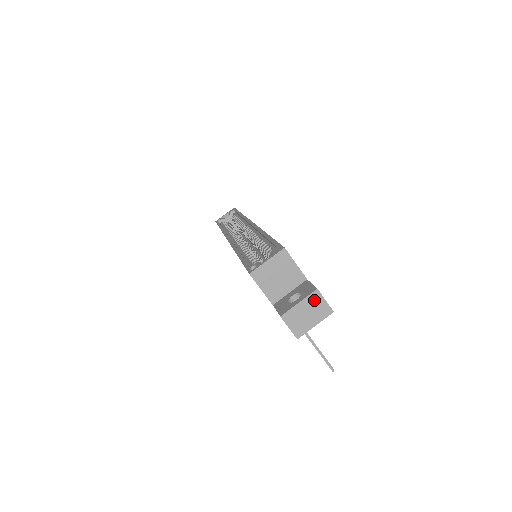
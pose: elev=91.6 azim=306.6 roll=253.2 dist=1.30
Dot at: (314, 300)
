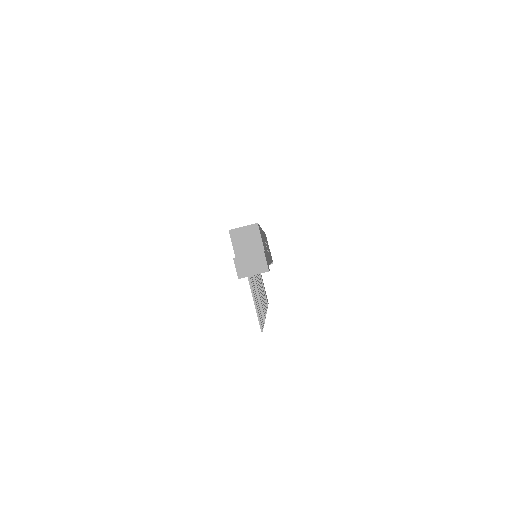
Dot at: (259, 257)
